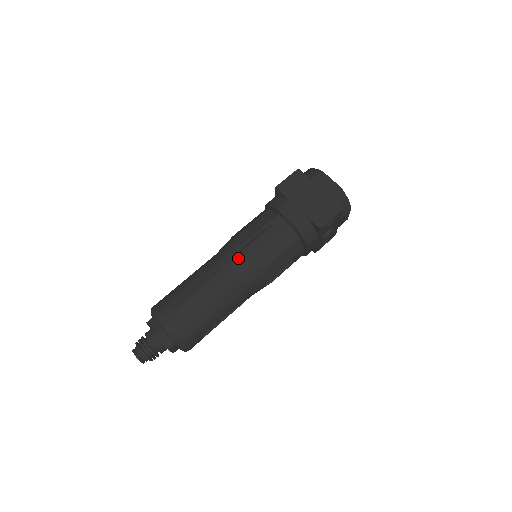
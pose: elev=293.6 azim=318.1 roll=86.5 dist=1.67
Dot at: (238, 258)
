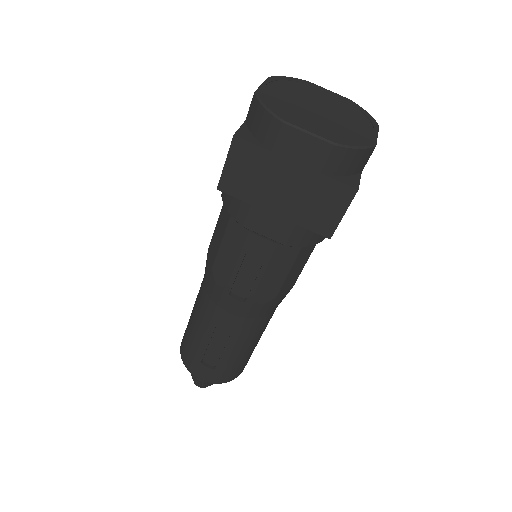
Dot at: (232, 305)
